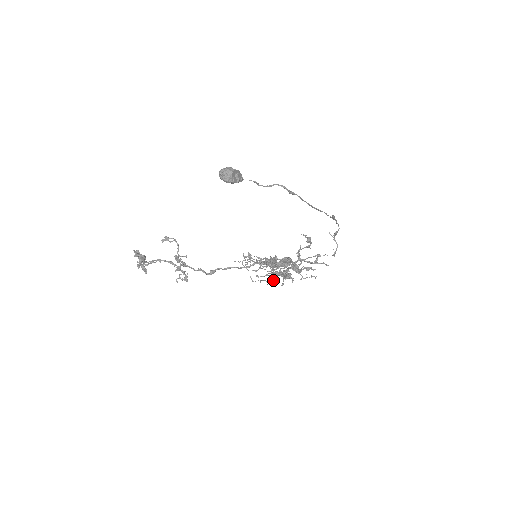
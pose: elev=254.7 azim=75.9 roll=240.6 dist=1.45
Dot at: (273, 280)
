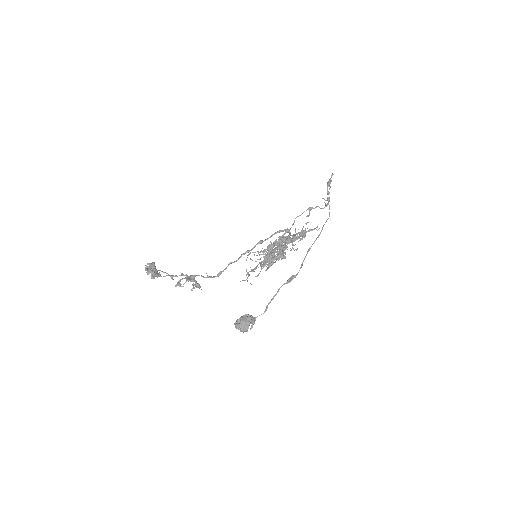
Dot at: occluded
